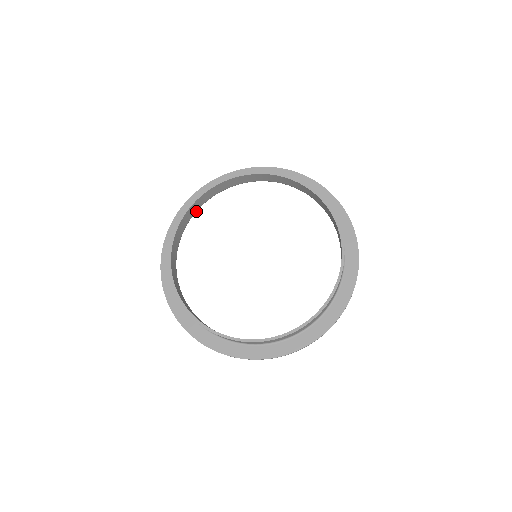
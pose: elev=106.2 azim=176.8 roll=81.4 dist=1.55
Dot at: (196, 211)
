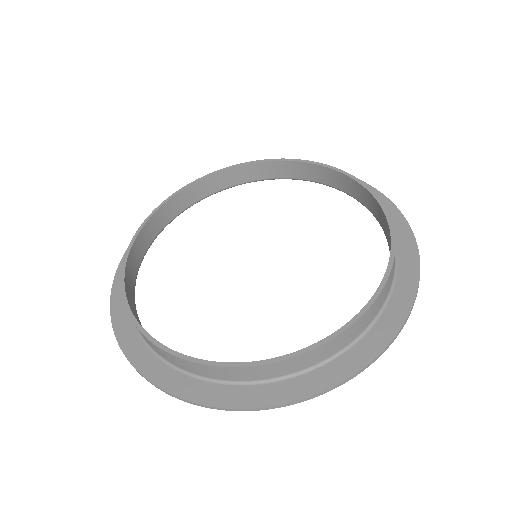
Dot at: (175, 217)
